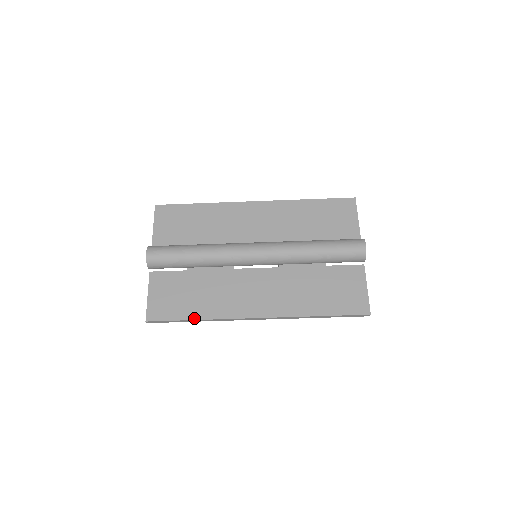
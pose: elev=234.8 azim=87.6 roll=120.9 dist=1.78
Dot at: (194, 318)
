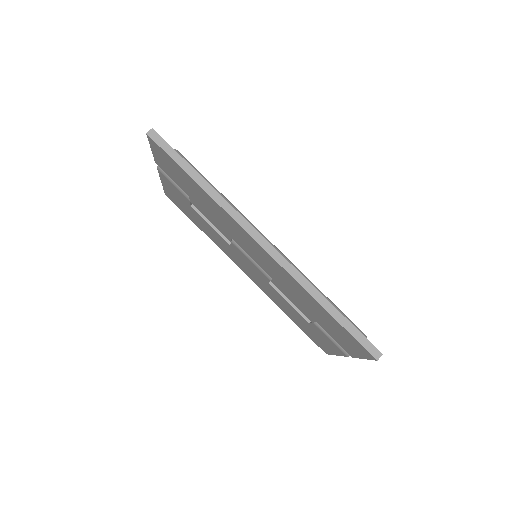
Dot at: (201, 176)
